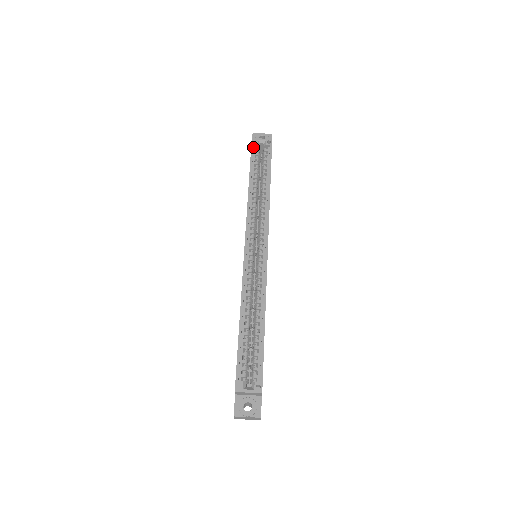
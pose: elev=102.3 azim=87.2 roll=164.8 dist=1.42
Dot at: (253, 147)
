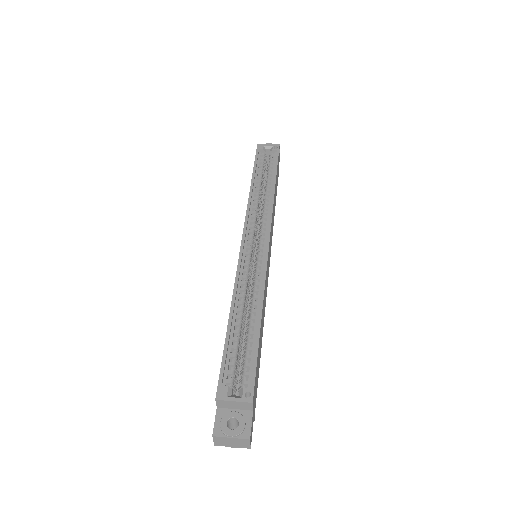
Dot at: (258, 152)
